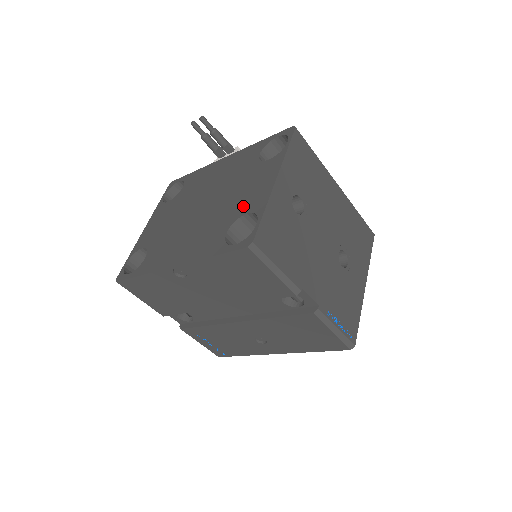
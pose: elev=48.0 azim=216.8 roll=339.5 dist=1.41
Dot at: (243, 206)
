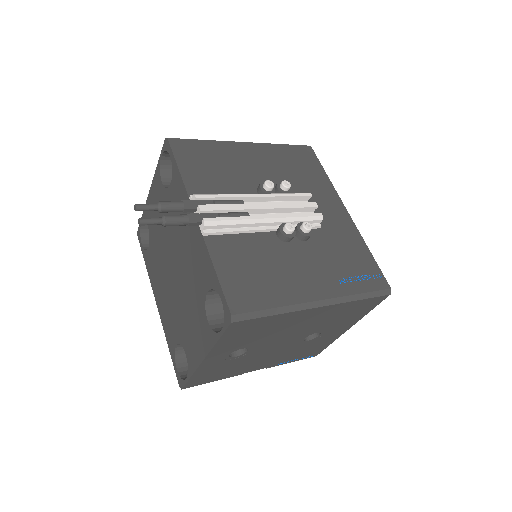
Dot at: (186, 341)
